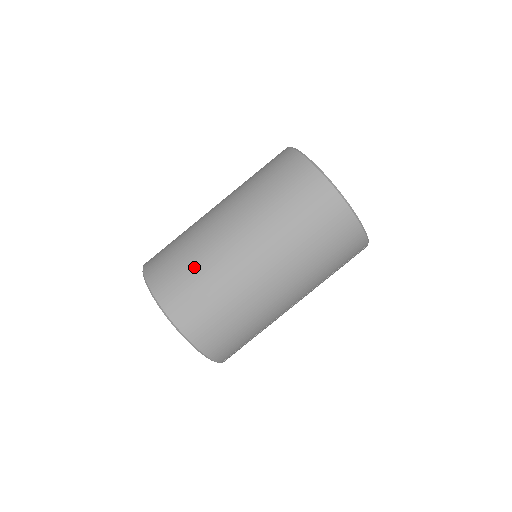
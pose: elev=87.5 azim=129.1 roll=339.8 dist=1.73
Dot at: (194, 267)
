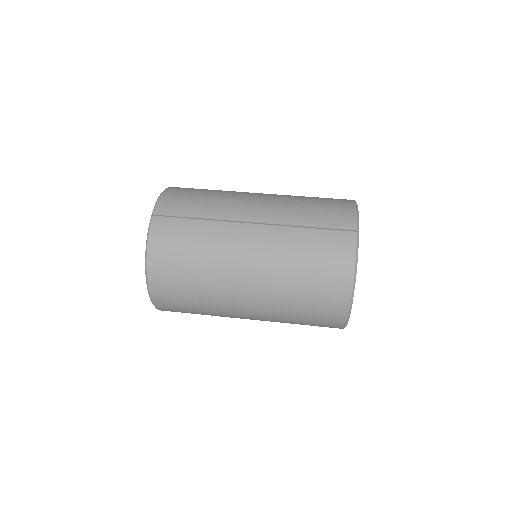
Dot at: occluded
